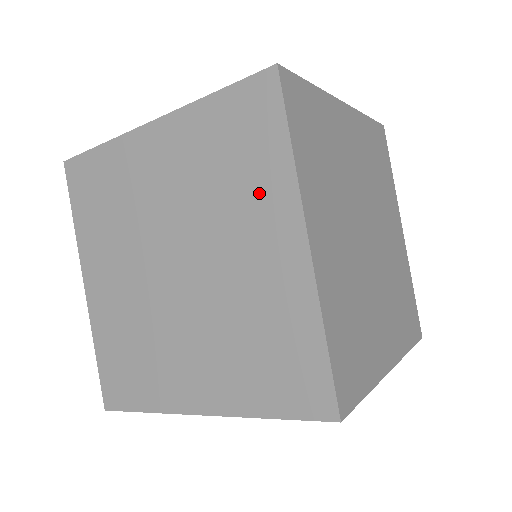
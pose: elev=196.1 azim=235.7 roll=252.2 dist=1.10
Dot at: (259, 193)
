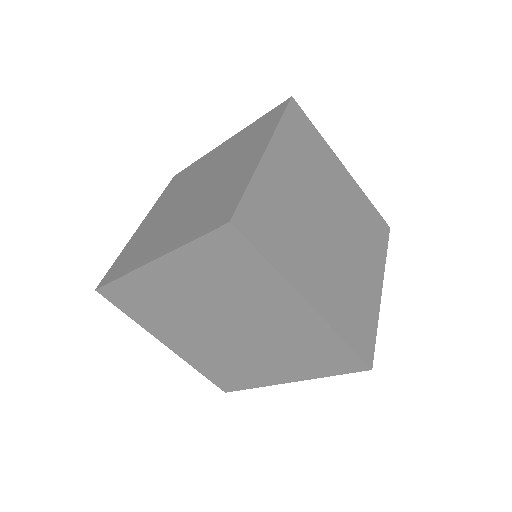
Dot at: (261, 288)
